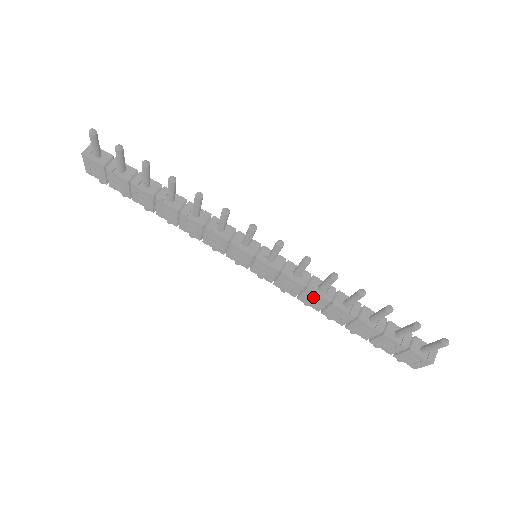
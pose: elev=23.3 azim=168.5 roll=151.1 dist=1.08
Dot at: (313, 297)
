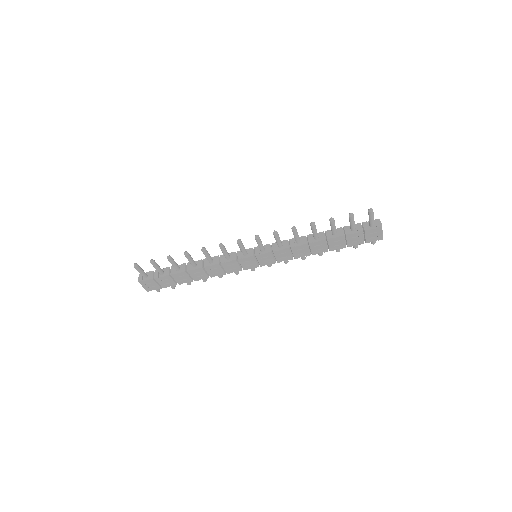
Dot at: (299, 250)
